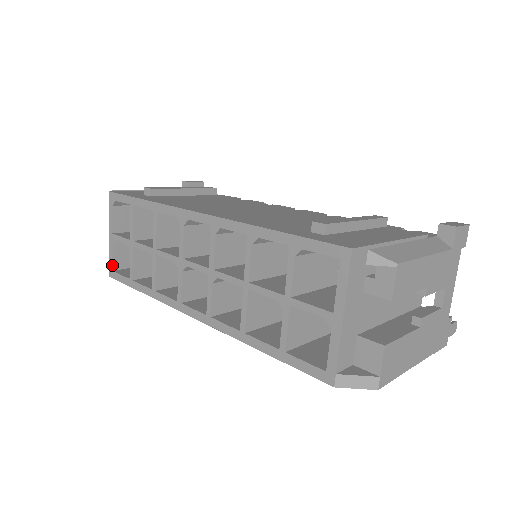
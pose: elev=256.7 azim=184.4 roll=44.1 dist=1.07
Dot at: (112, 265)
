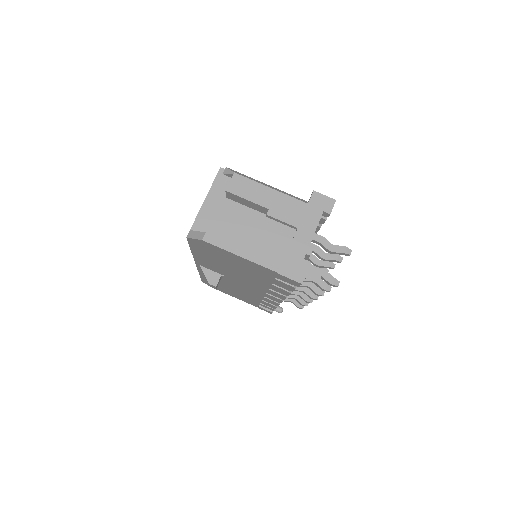
Dot at: occluded
